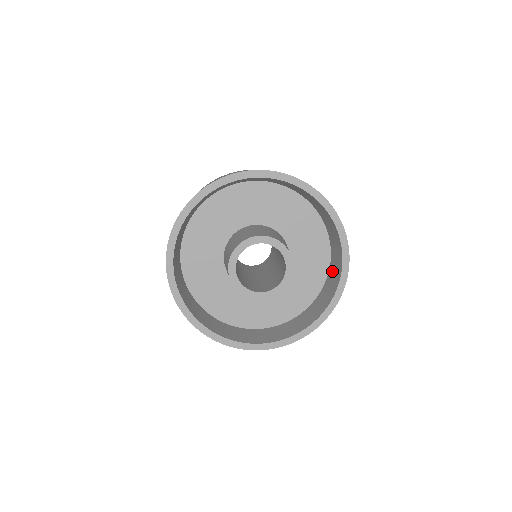
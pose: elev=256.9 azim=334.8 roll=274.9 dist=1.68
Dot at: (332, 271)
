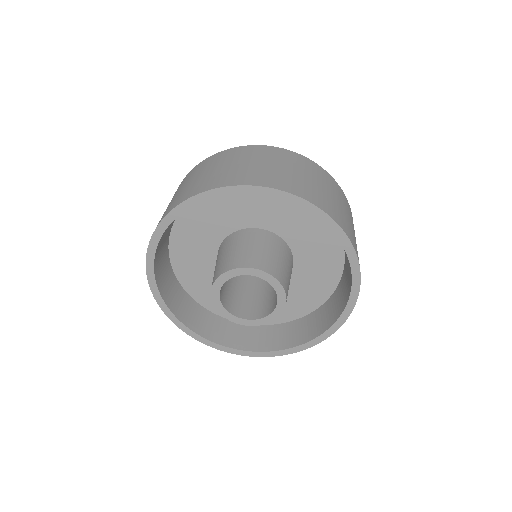
Dot at: (298, 326)
